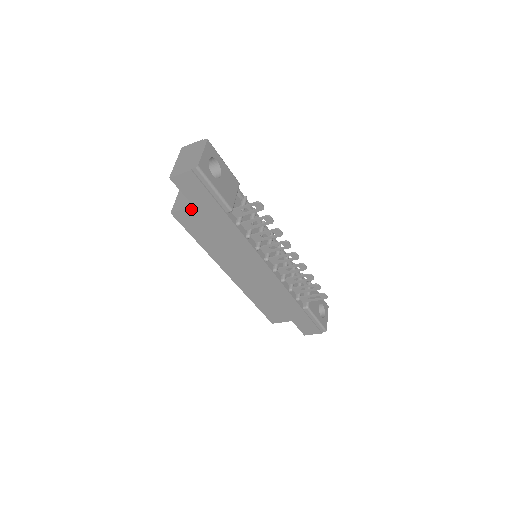
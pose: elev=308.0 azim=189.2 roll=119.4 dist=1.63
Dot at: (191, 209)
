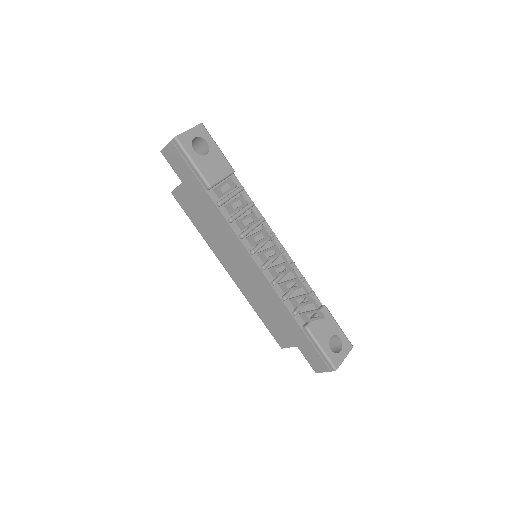
Dot at: (182, 186)
